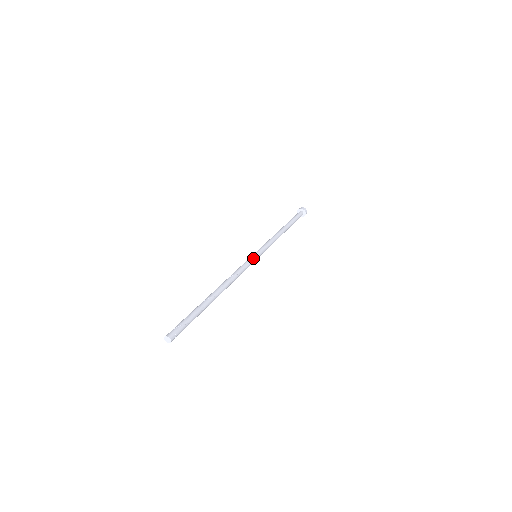
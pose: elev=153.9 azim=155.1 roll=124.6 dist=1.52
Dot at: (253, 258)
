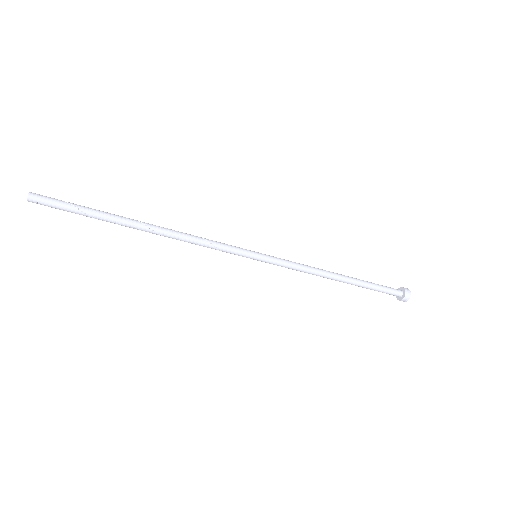
Dot at: (244, 249)
